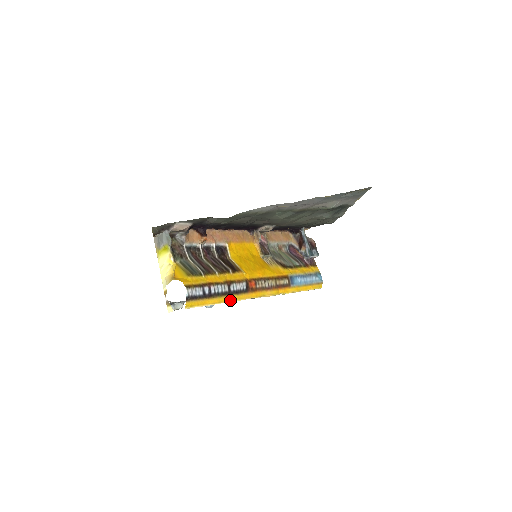
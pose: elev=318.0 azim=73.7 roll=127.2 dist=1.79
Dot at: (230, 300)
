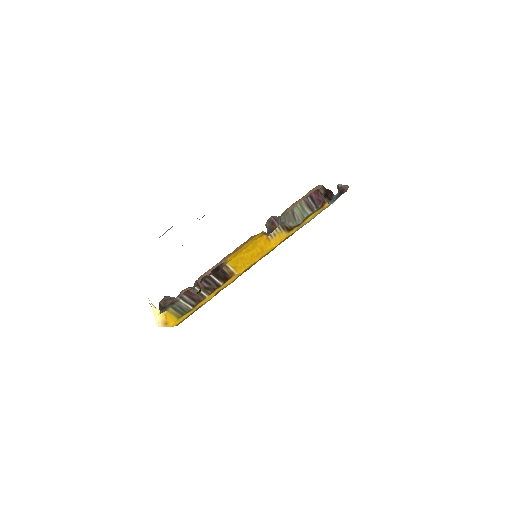
Dot at: occluded
